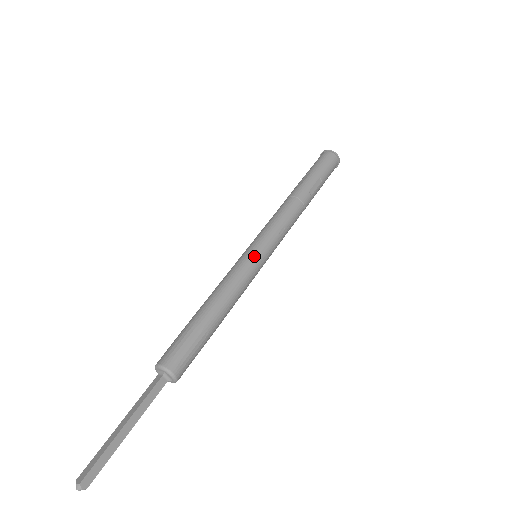
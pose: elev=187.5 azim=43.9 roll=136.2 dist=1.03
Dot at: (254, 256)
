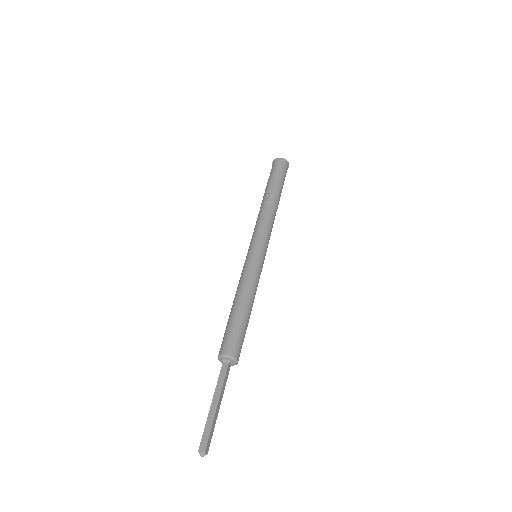
Dot at: (260, 258)
